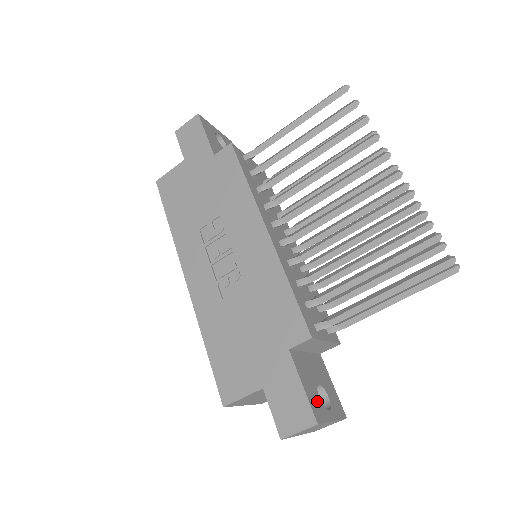
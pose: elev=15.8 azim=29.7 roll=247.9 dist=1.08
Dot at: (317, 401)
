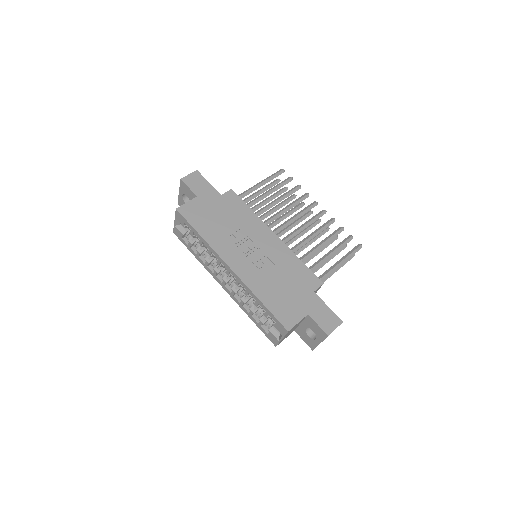
Dot at: occluded
